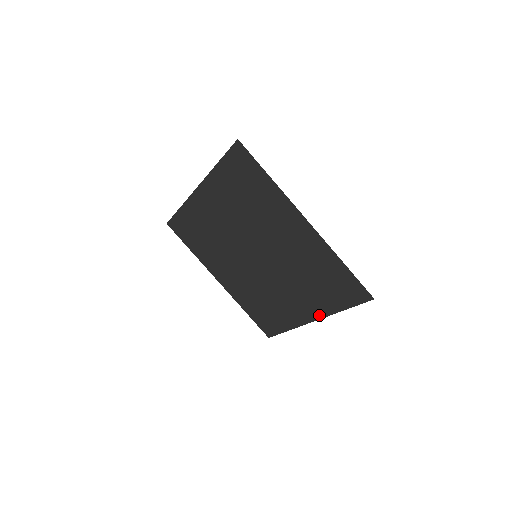
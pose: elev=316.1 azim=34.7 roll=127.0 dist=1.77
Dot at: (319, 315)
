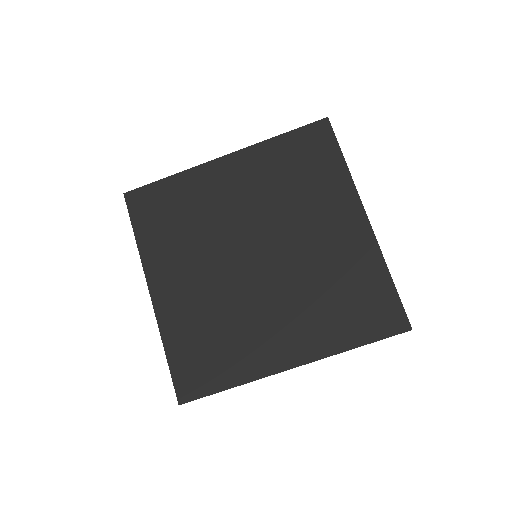
Dot at: (355, 202)
